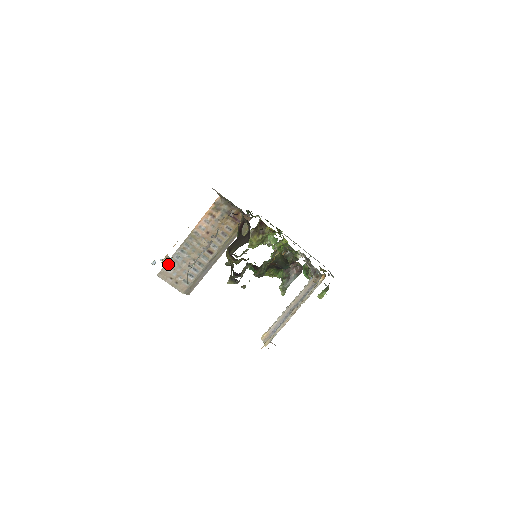
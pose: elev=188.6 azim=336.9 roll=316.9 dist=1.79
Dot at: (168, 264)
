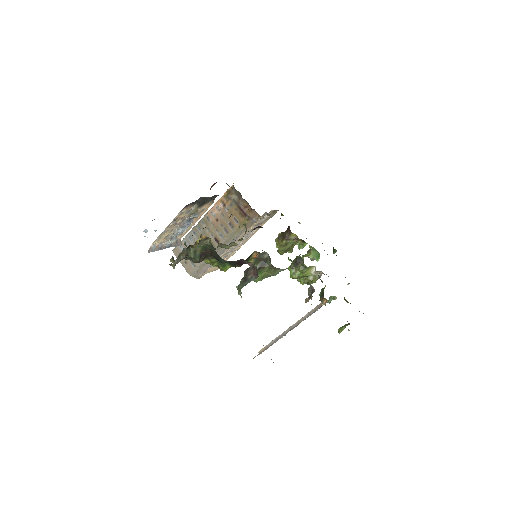
Dot at: (182, 242)
